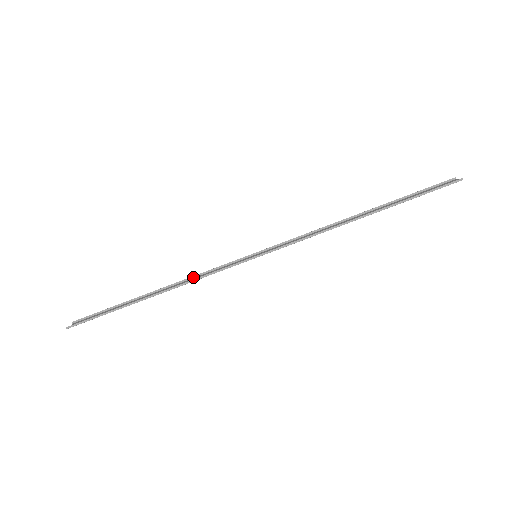
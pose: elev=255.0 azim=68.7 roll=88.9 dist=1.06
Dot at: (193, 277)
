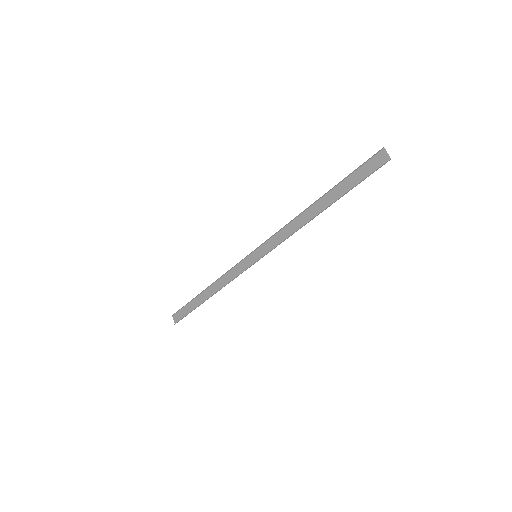
Dot at: (222, 276)
